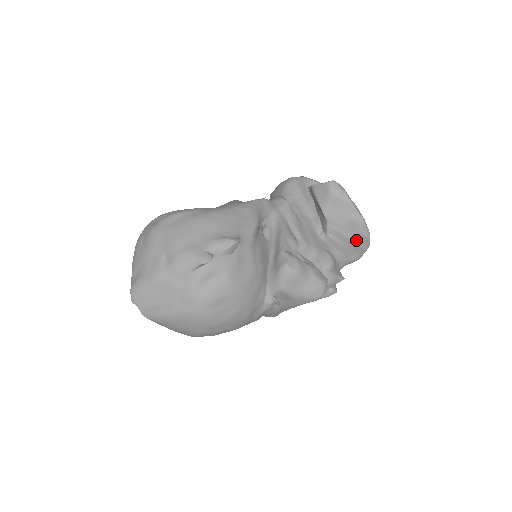
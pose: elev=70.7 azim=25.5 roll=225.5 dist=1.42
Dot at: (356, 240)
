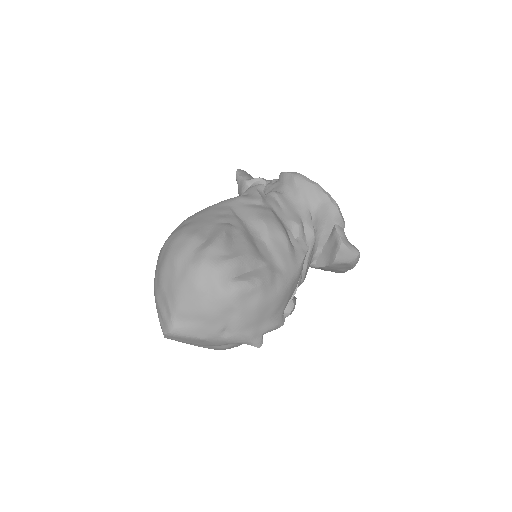
Dot at: occluded
